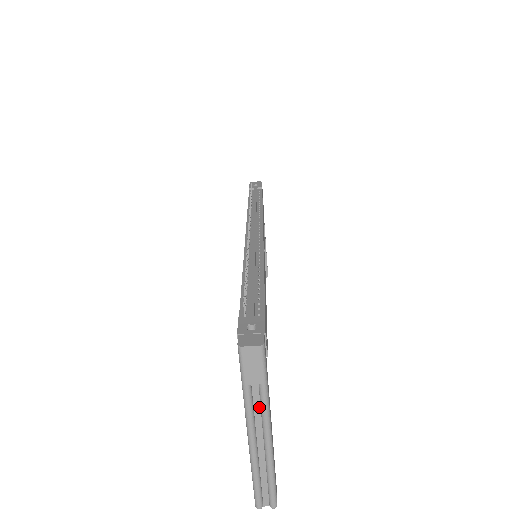
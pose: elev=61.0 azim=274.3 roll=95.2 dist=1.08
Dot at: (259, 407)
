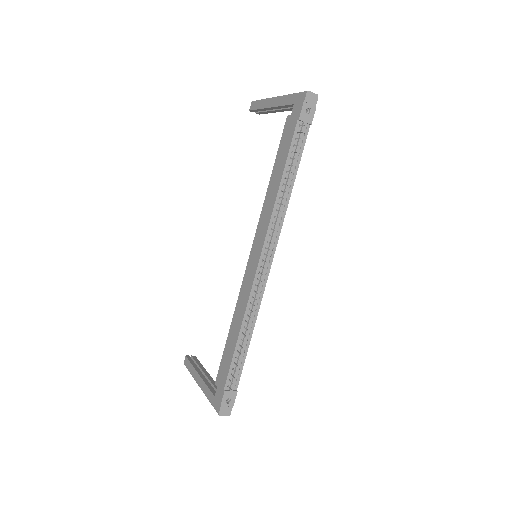
Dot at: occluded
